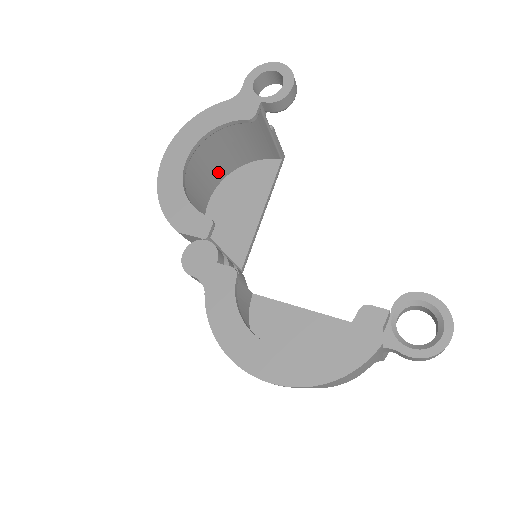
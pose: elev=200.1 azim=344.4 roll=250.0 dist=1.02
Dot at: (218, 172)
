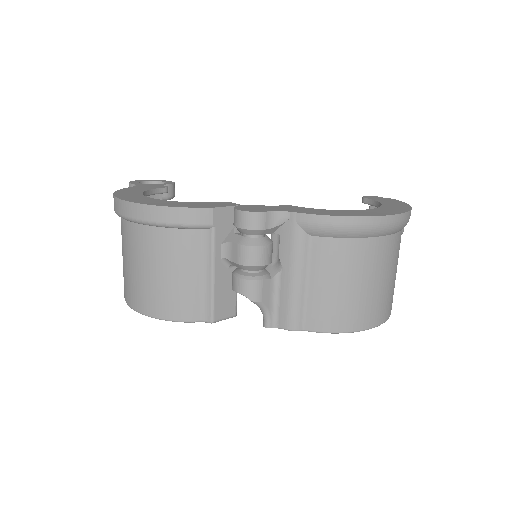
Dot at: occluded
